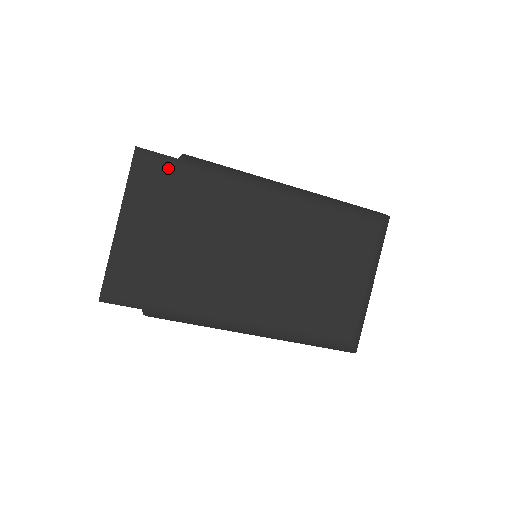
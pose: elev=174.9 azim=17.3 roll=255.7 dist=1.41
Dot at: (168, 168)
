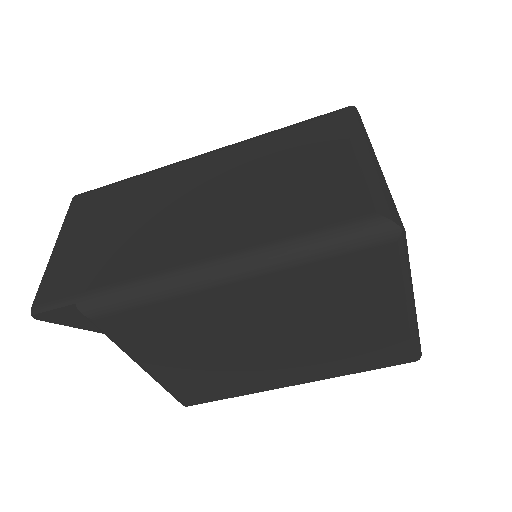
Dot at: (100, 192)
